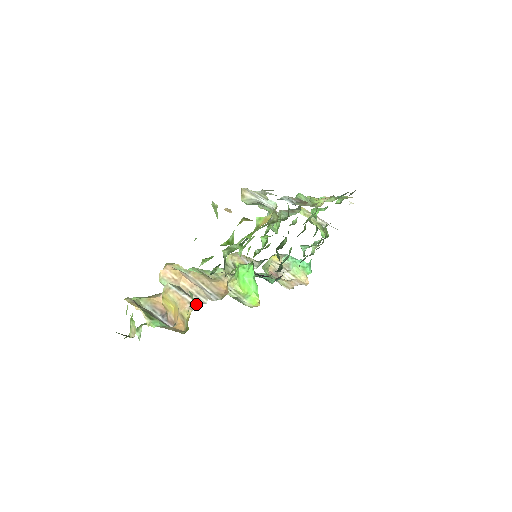
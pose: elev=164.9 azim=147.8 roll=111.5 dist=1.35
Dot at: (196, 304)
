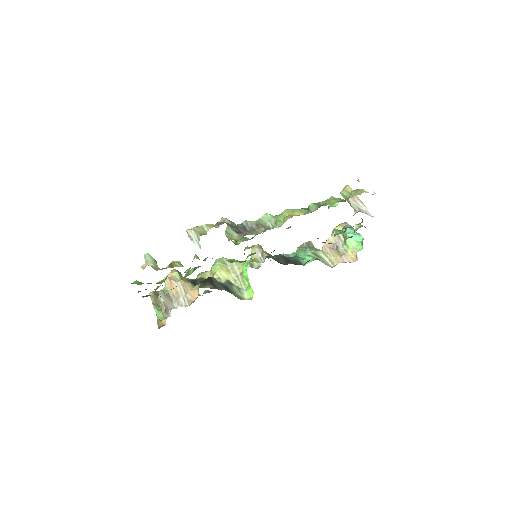
Dot at: occluded
